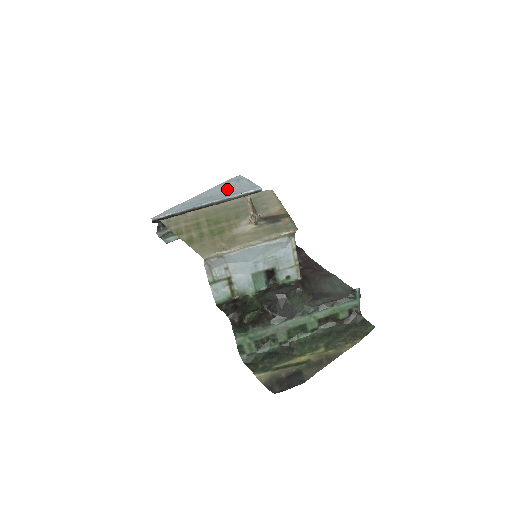
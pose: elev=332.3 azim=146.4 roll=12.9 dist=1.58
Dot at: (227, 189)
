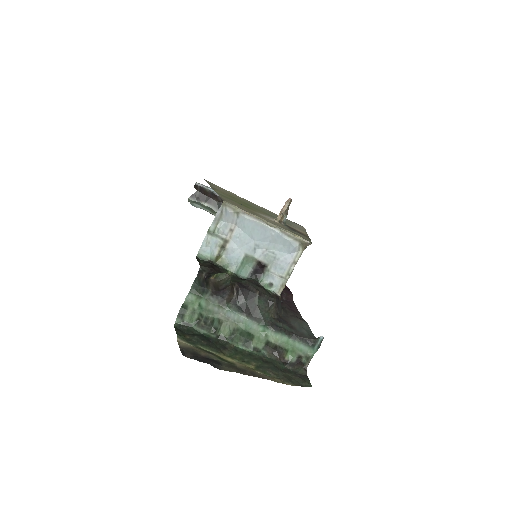
Dot at: occluded
